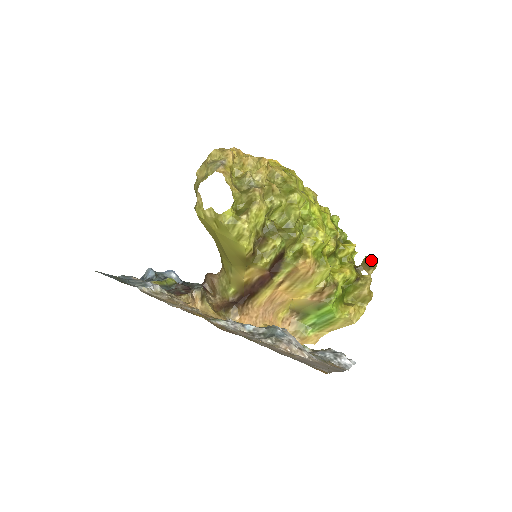
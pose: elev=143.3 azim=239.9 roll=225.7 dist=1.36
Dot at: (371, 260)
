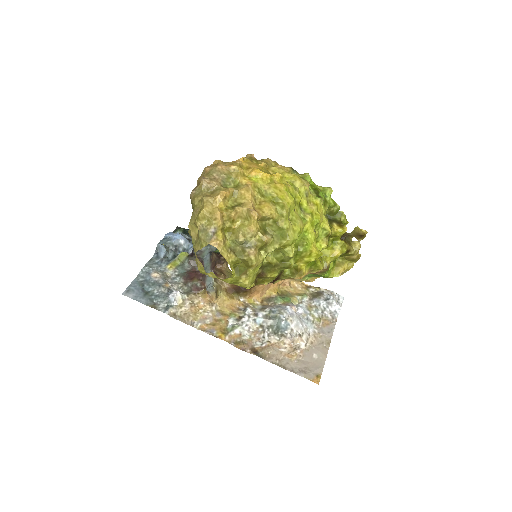
Dot at: (361, 233)
